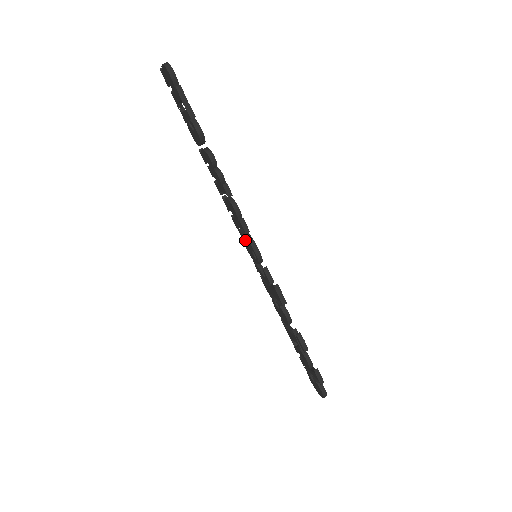
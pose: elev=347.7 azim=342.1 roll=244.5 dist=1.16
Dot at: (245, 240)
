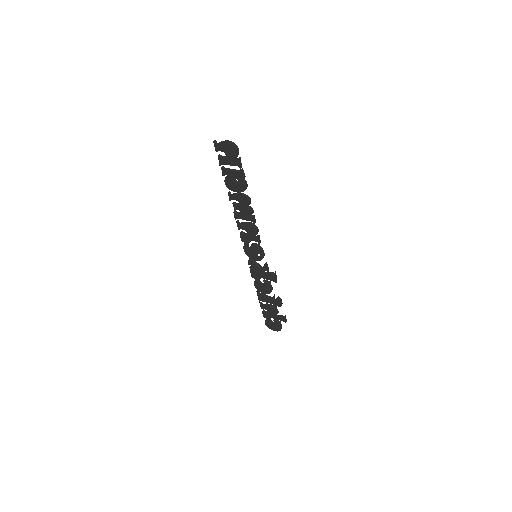
Dot at: (251, 247)
